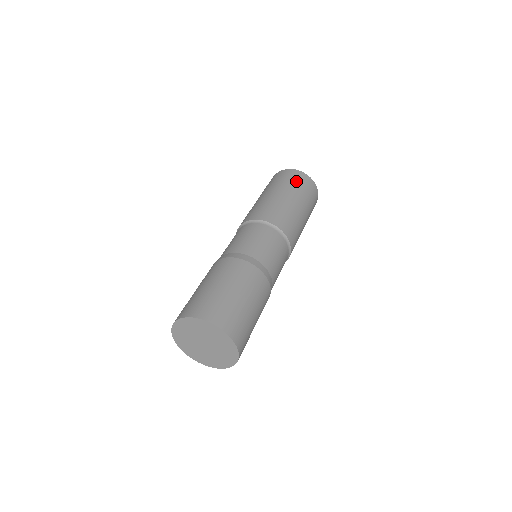
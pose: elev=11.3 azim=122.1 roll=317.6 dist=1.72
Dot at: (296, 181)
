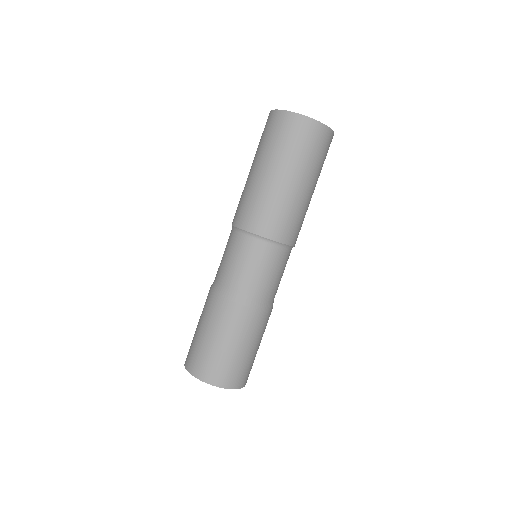
Dot at: (303, 144)
